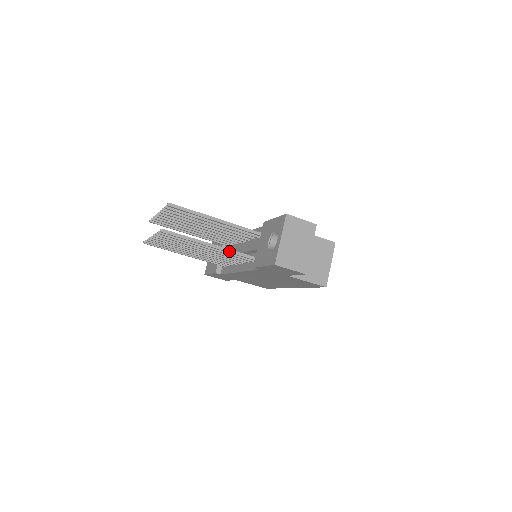
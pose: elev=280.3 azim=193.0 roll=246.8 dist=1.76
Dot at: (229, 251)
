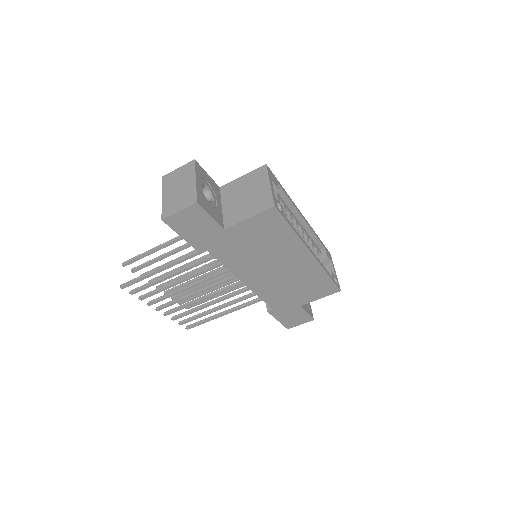
Dot at: (180, 259)
